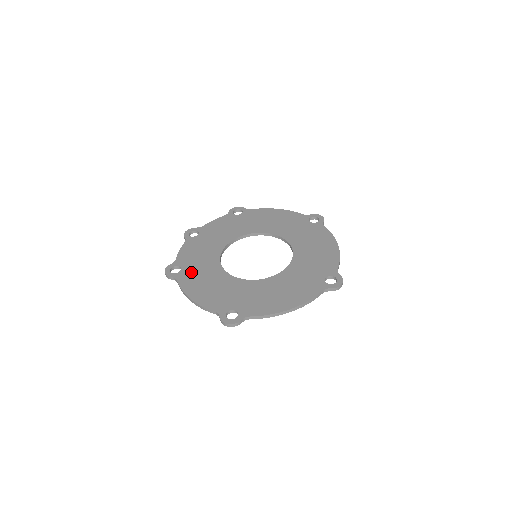
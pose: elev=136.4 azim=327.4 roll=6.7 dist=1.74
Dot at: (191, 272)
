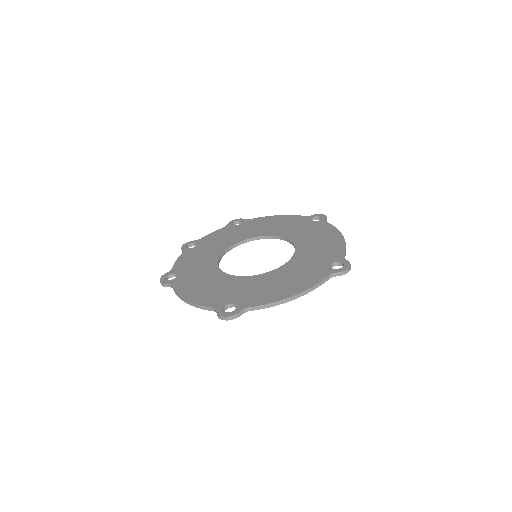
Dot at: (187, 277)
